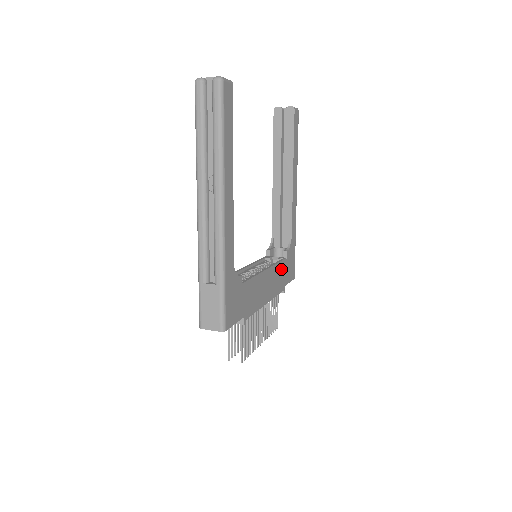
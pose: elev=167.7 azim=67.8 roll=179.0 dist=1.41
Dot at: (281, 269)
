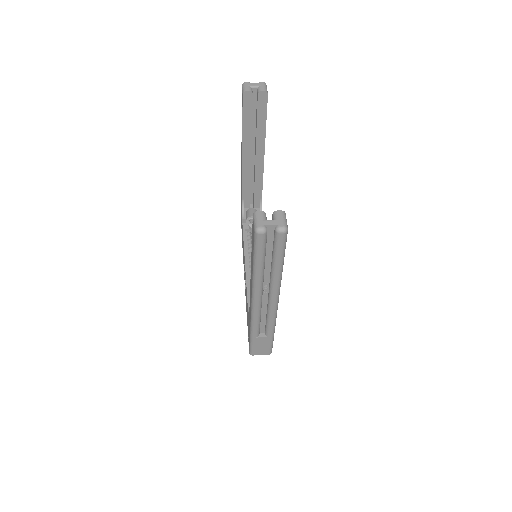
Dot at: occluded
